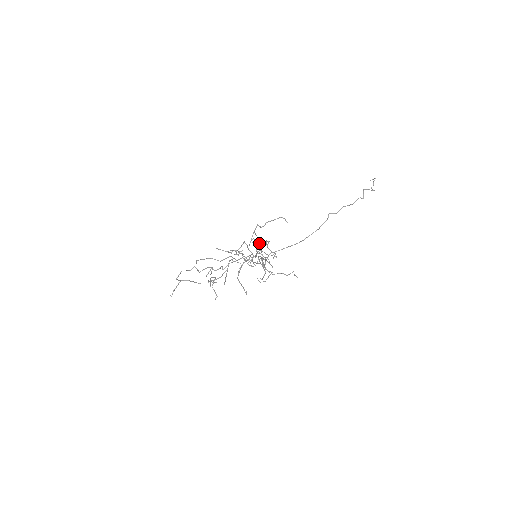
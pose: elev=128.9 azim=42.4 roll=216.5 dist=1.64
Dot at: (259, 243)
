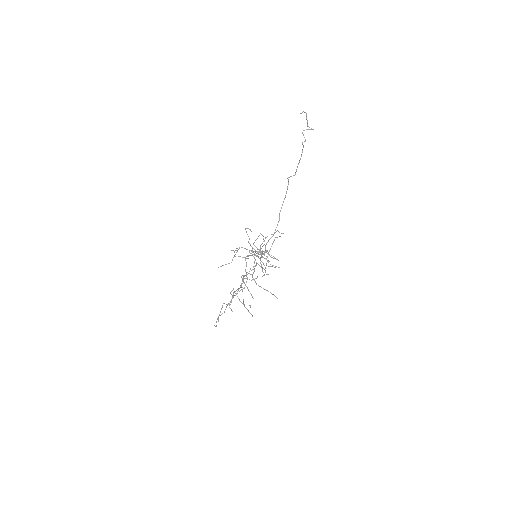
Dot at: occluded
